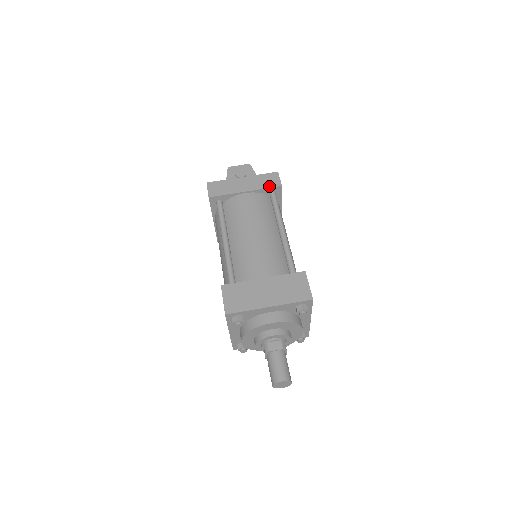
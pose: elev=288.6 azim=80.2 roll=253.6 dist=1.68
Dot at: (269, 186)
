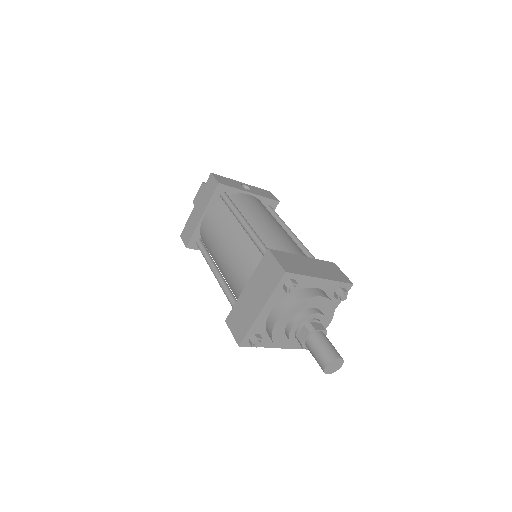
Dot at: (212, 194)
